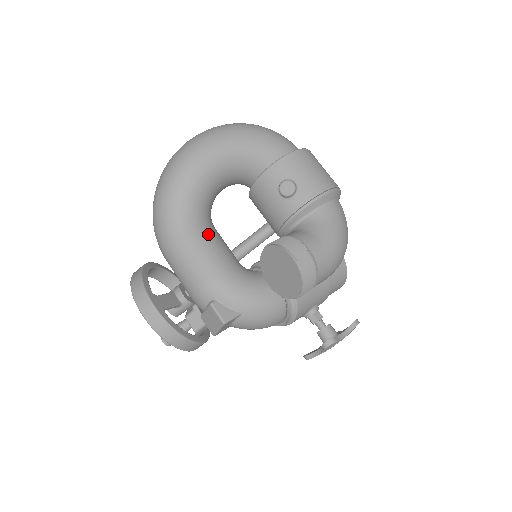
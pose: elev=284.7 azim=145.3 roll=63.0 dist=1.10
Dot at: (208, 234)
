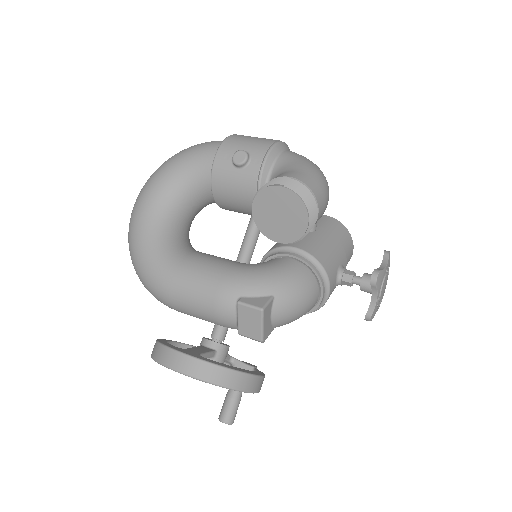
Dot at: (198, 254)
